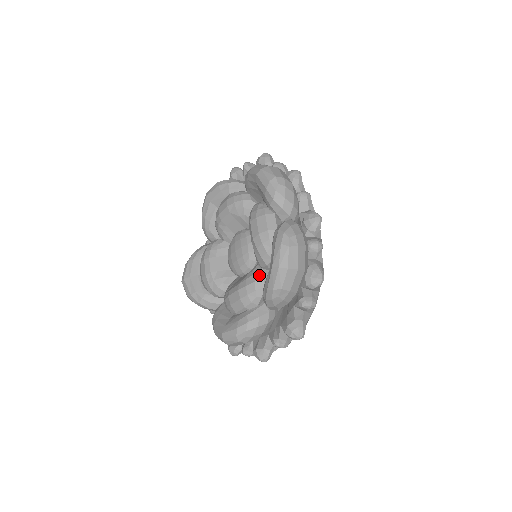
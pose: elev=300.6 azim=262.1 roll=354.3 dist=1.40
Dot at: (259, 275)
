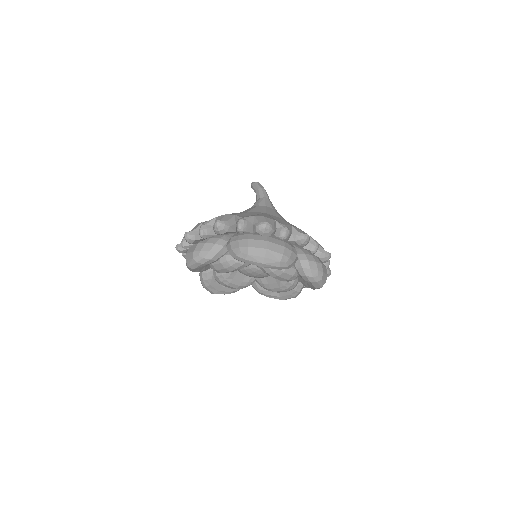
Dot at: (292, 280)
